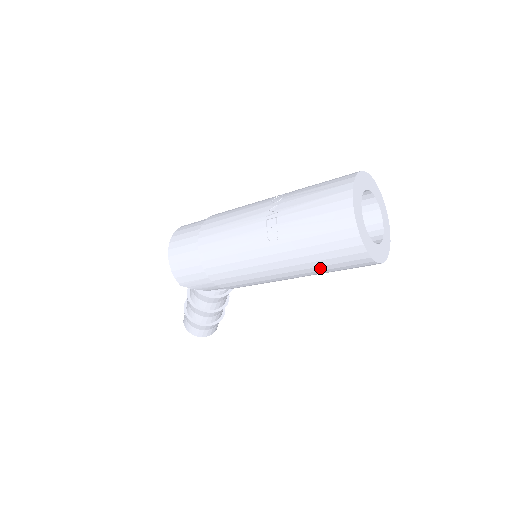
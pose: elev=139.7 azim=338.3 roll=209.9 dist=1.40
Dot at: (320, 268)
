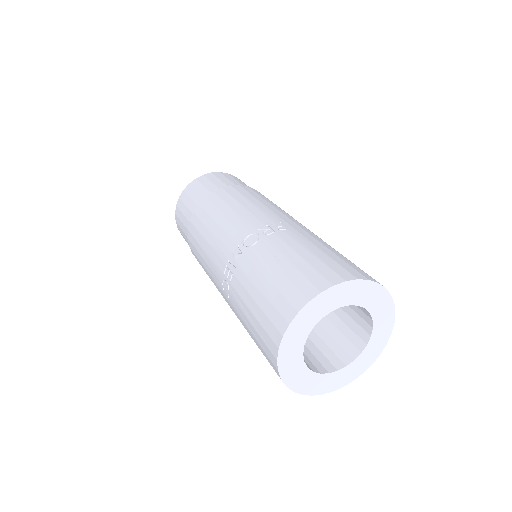
Dot at: occluded
